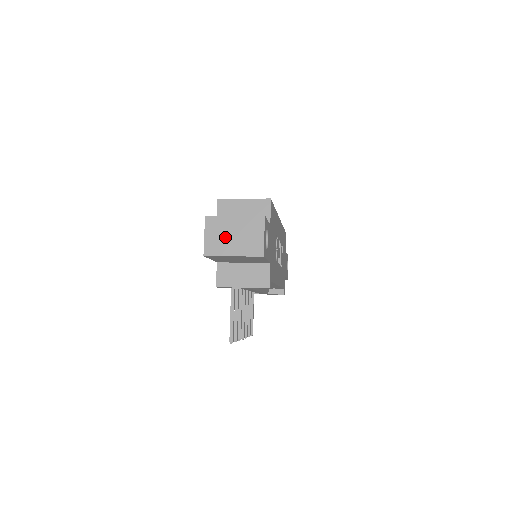
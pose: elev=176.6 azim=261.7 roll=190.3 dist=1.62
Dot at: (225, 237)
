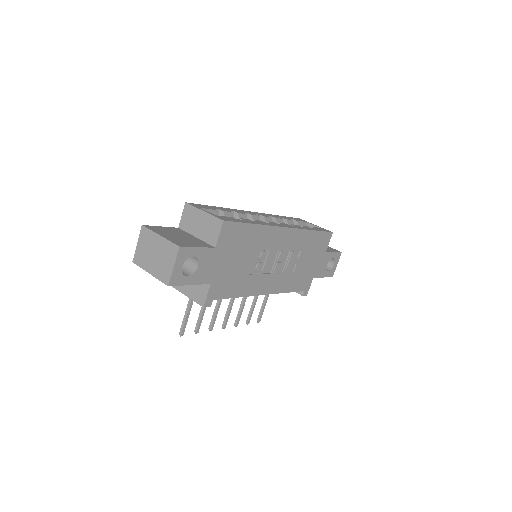
Dot at: (149, 252)
